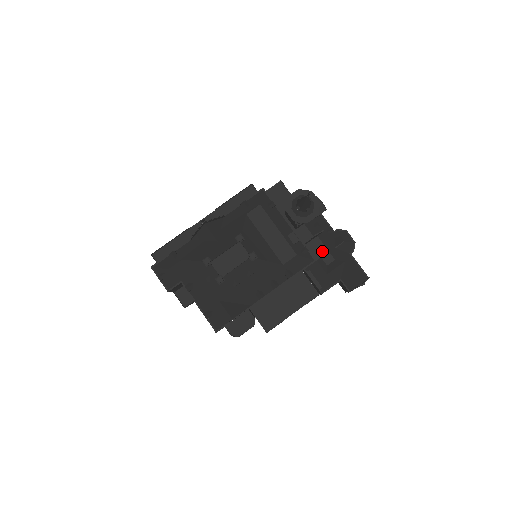
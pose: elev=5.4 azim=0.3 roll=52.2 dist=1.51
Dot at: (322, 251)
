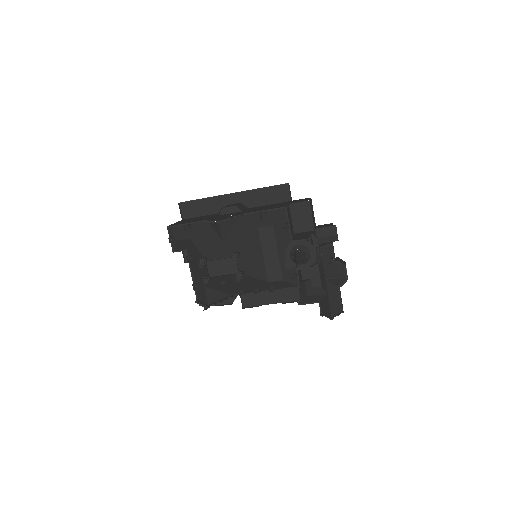
Dot at: (315, 274)
